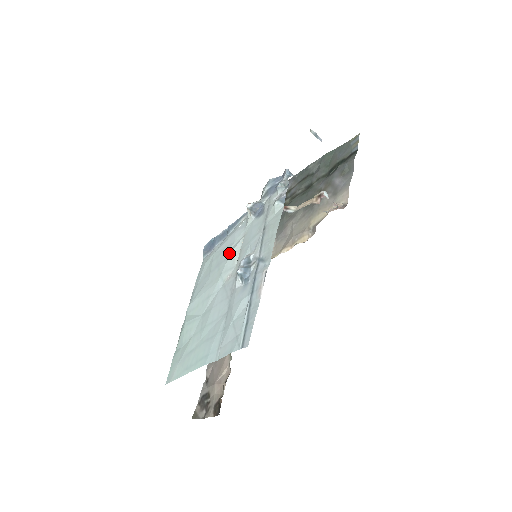
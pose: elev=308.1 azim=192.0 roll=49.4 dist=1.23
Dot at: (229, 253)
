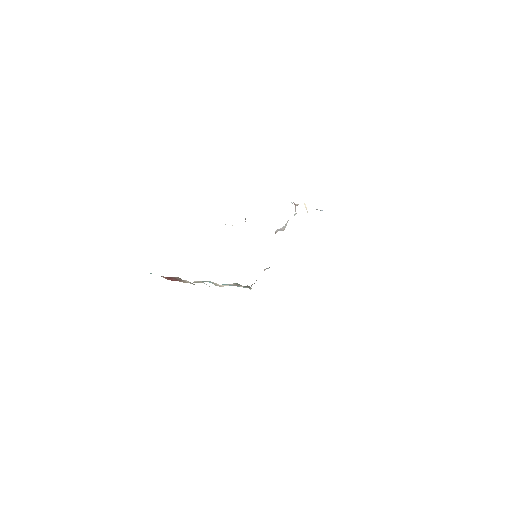
Dot at: occluded
